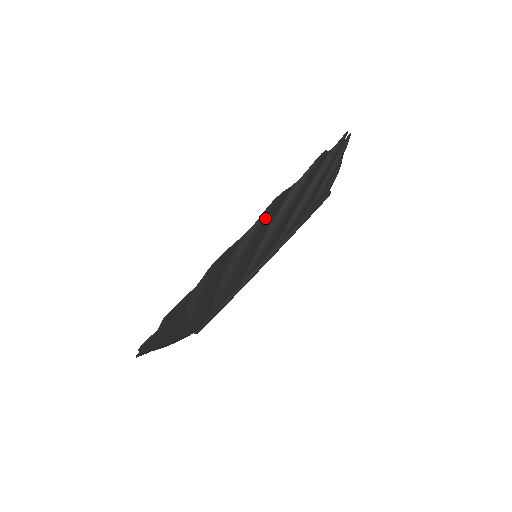
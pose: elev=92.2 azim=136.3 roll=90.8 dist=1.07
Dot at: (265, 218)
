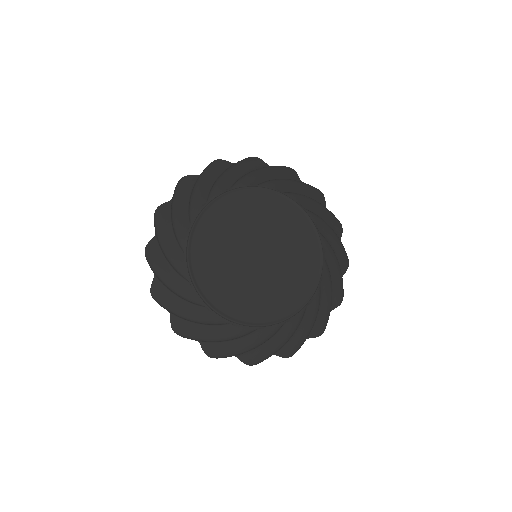
Dot at: (248, 160)
